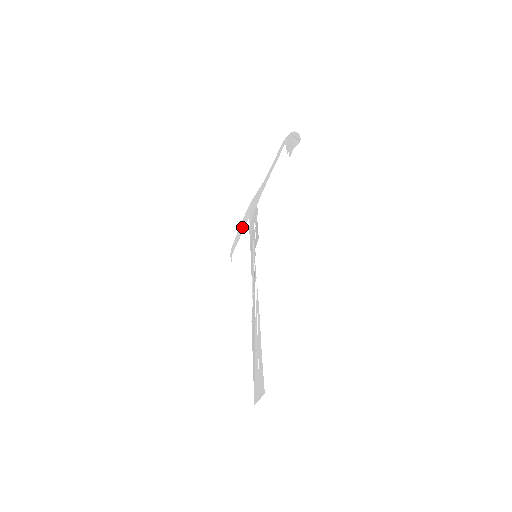
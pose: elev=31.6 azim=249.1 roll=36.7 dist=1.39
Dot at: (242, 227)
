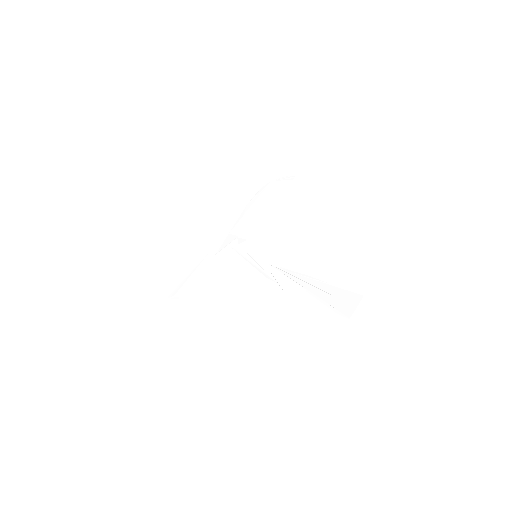
Dot at: (195, 263)
